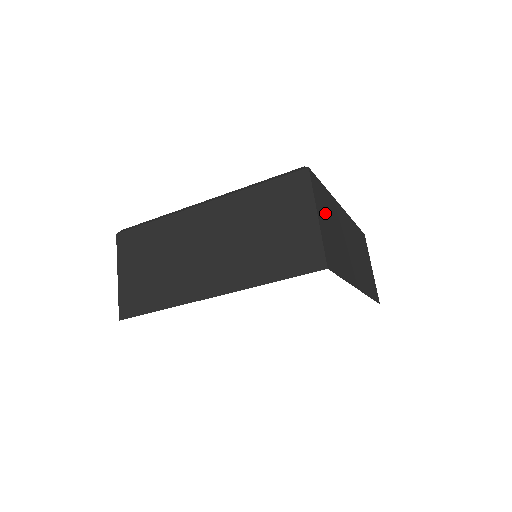
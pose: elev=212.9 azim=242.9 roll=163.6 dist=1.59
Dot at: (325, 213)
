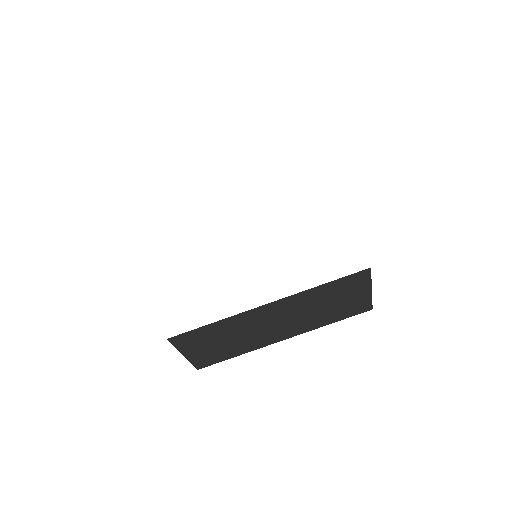
Dot at: occluded
